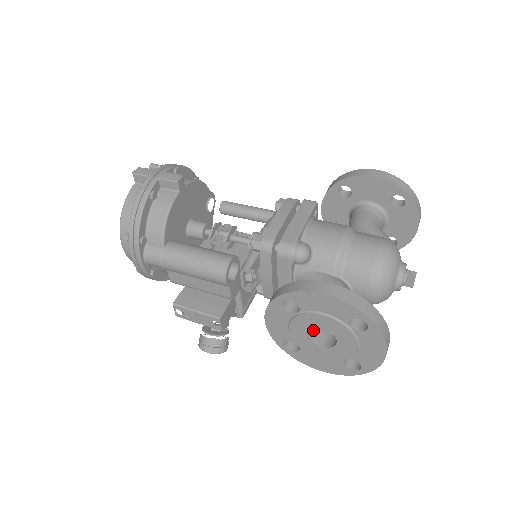
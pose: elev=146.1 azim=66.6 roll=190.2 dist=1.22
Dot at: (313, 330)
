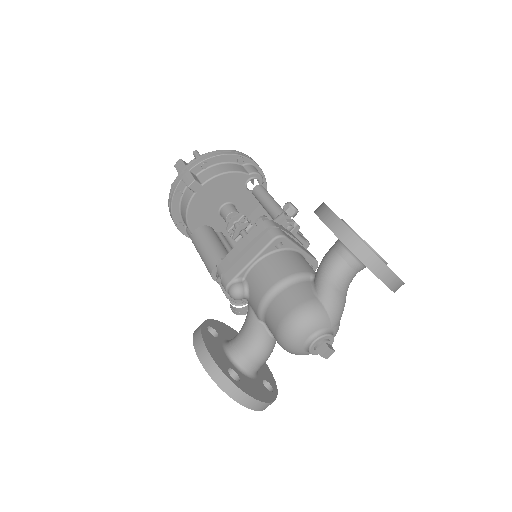
Dot at: occluded
